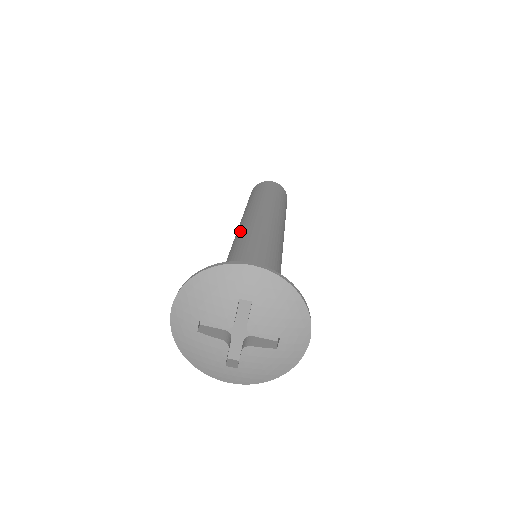
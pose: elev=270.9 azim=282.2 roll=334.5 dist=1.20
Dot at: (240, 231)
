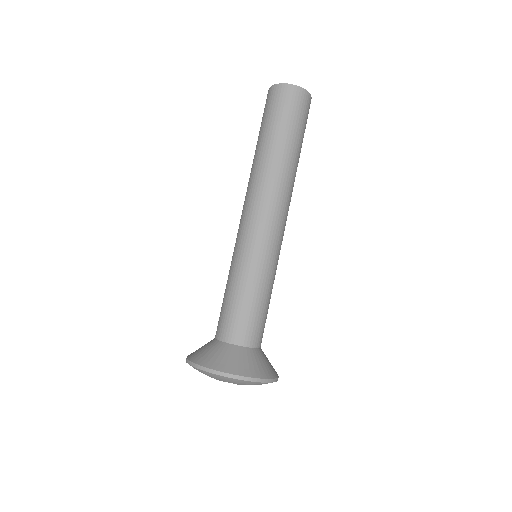
Dot at: (241, 236)
